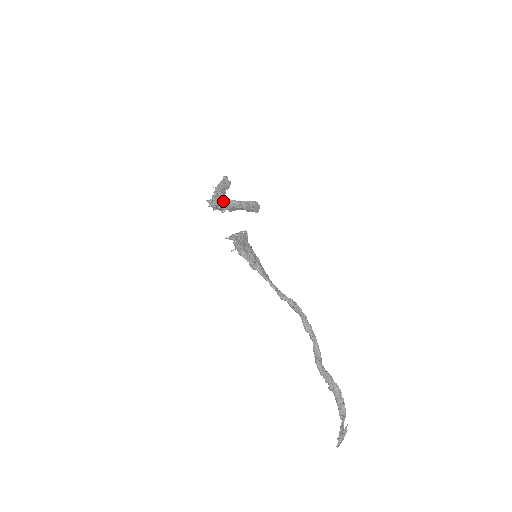
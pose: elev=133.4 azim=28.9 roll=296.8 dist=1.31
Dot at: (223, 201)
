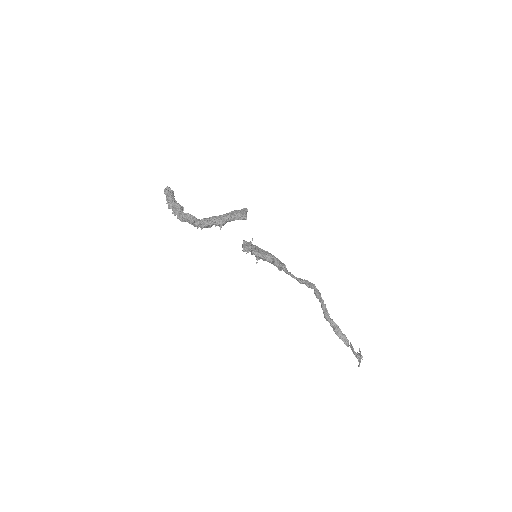
Dot at: (216, 219)
